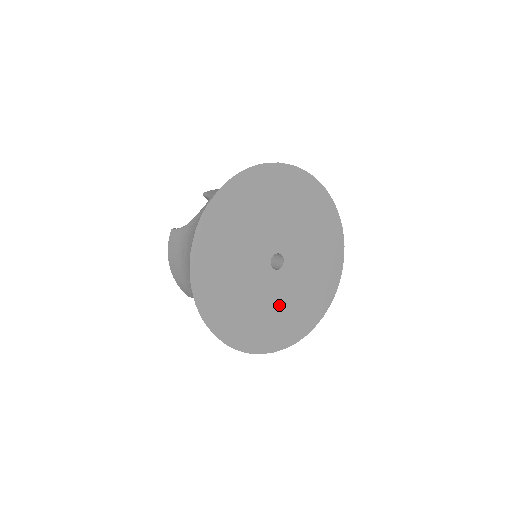
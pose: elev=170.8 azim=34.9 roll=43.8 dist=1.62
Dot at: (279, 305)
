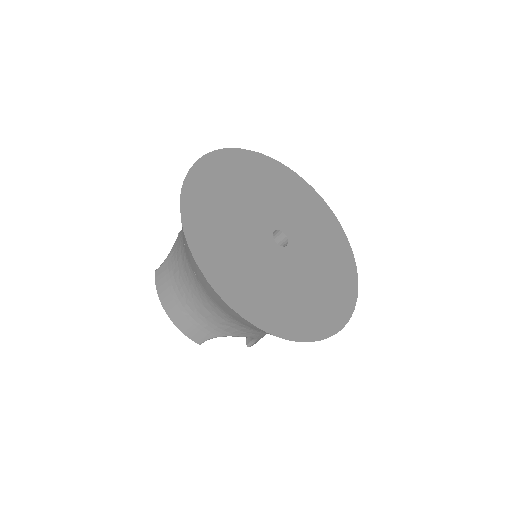
Dot at: (303, 284)
